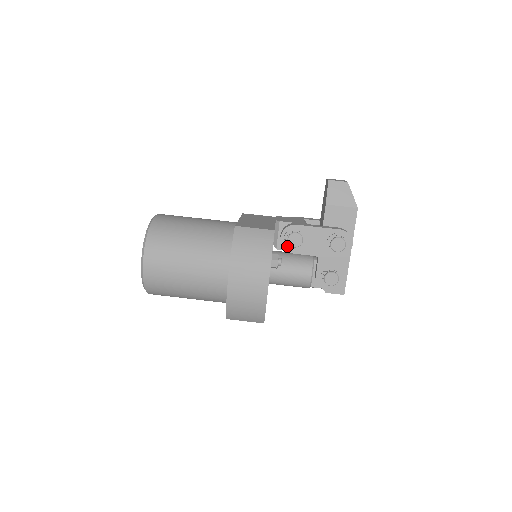
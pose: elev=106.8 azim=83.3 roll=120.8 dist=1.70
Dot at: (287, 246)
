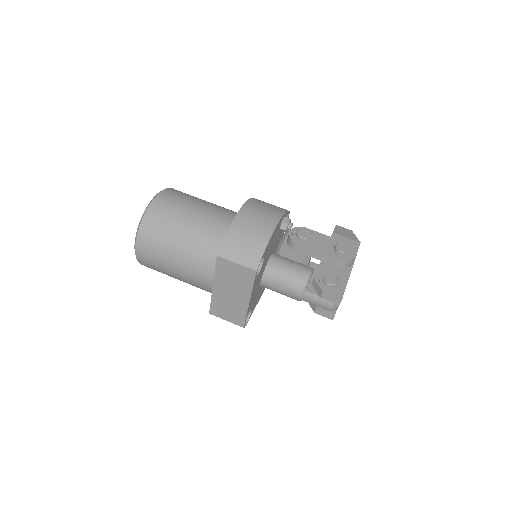
Dot at: (294, 238)
